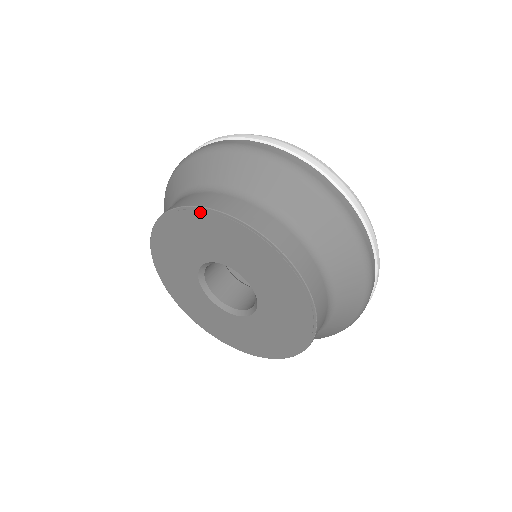
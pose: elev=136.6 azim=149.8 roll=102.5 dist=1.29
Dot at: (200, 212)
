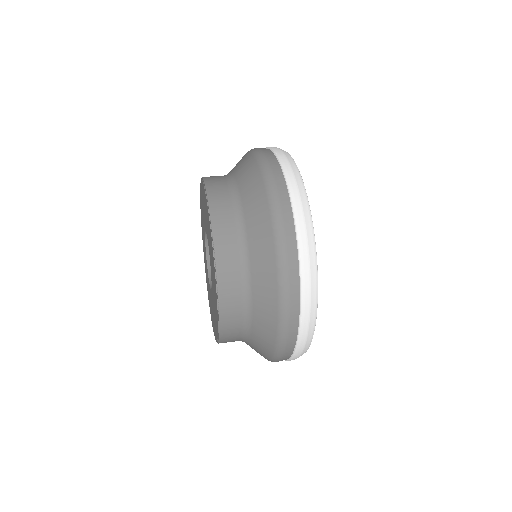
Dot at: occluded
